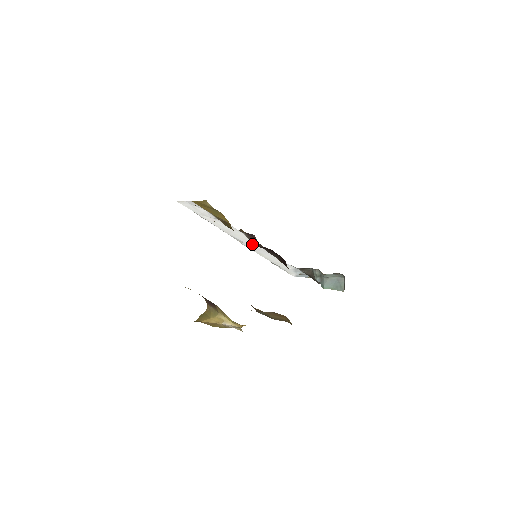
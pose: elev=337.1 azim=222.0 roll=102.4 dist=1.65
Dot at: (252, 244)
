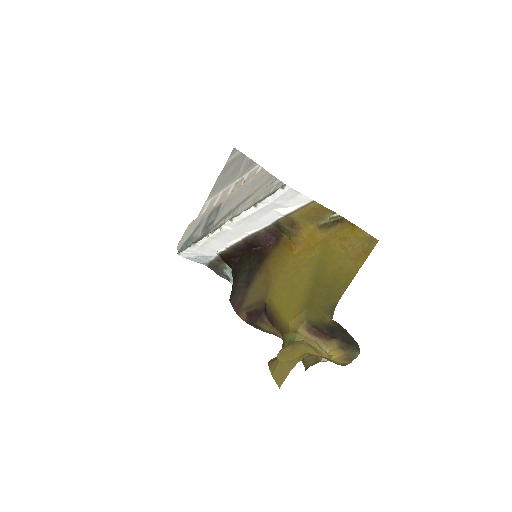
Dot at: (236, 234)
